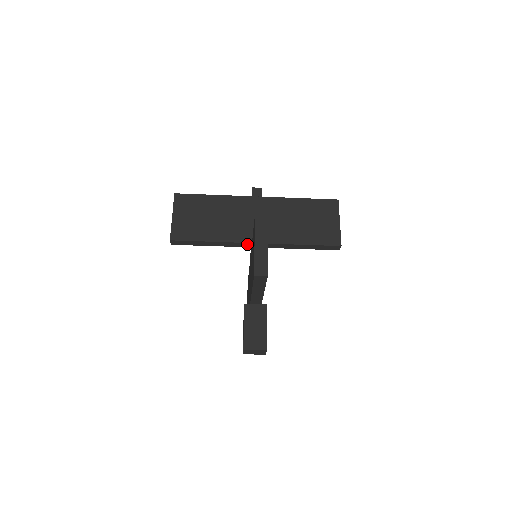
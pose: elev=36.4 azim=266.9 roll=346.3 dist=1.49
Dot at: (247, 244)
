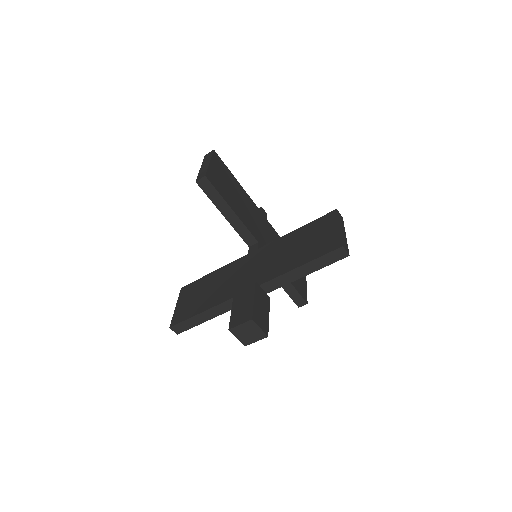
Dot at: (253, 241)
